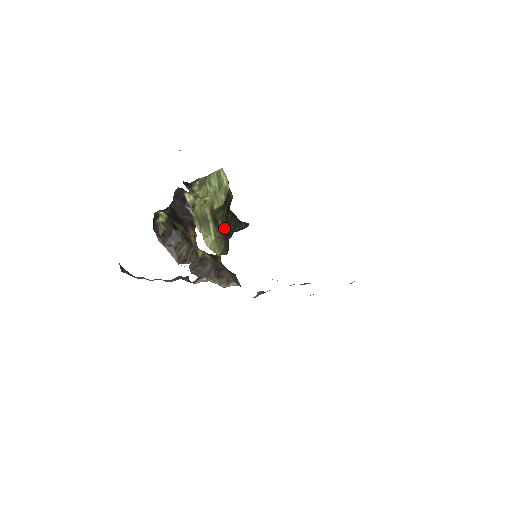
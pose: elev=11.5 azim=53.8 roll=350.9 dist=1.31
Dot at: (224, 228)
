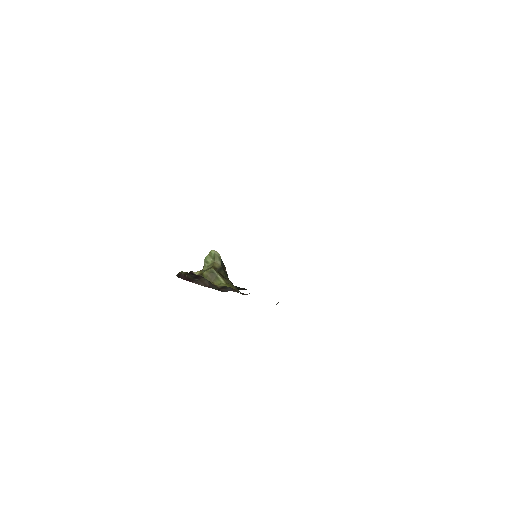
Dot at: occluded
